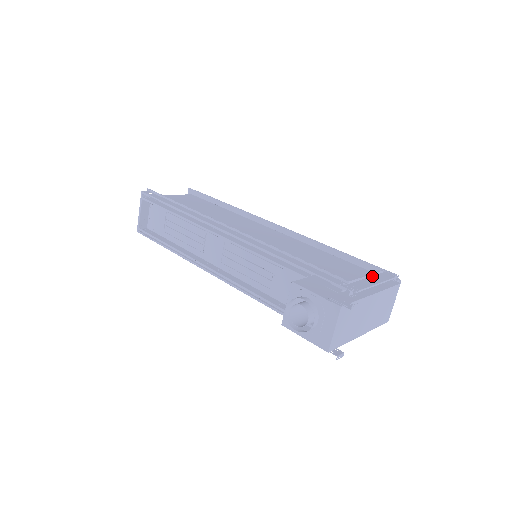
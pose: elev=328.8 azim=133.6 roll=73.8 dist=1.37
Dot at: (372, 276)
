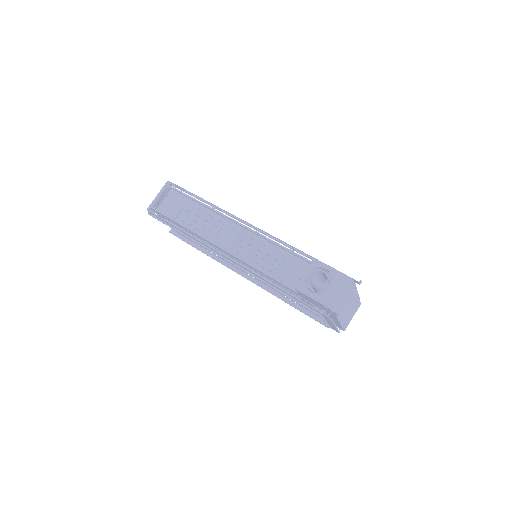
Dot at: occluded
